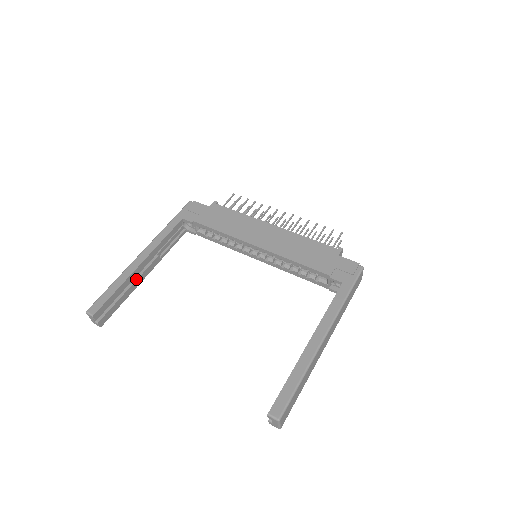
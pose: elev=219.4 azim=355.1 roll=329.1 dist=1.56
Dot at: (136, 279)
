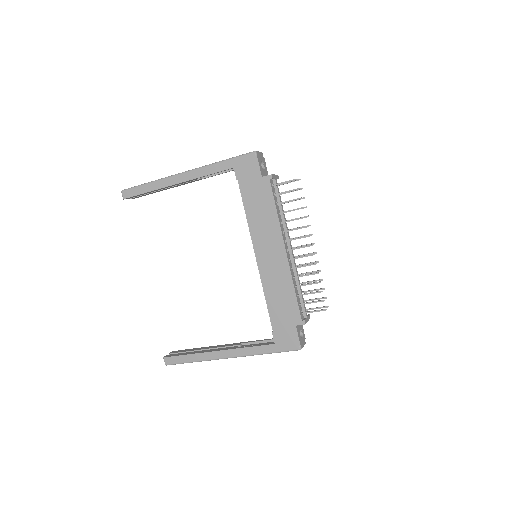
Dot at: (171, 186)
